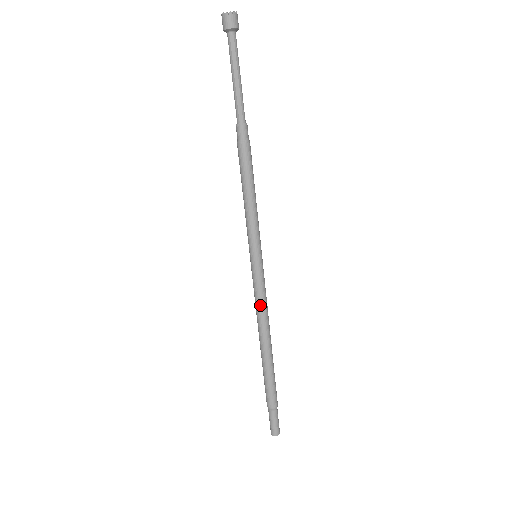
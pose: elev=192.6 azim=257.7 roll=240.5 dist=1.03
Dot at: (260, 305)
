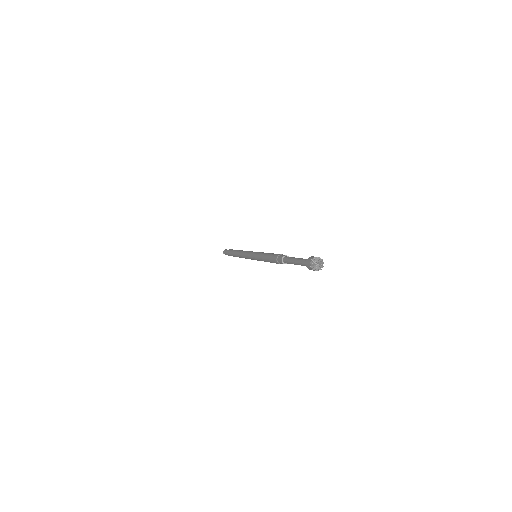
Dot at: occluded
